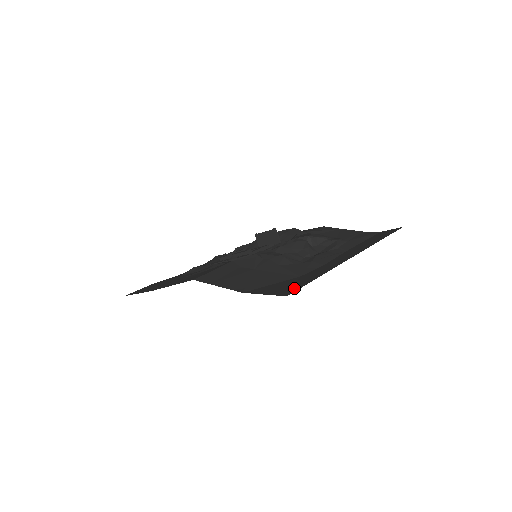
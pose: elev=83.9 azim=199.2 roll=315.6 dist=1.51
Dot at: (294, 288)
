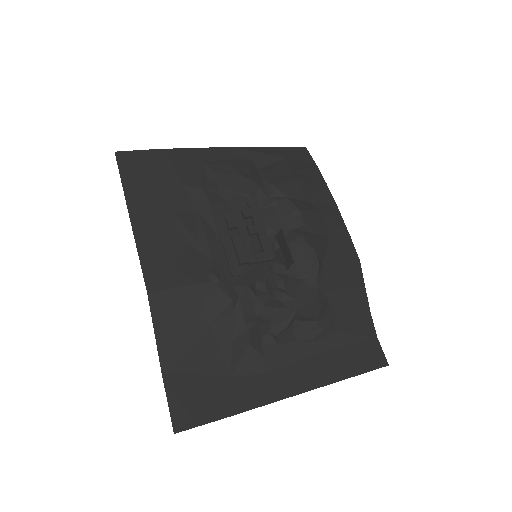
Dot at: (195, 417)
